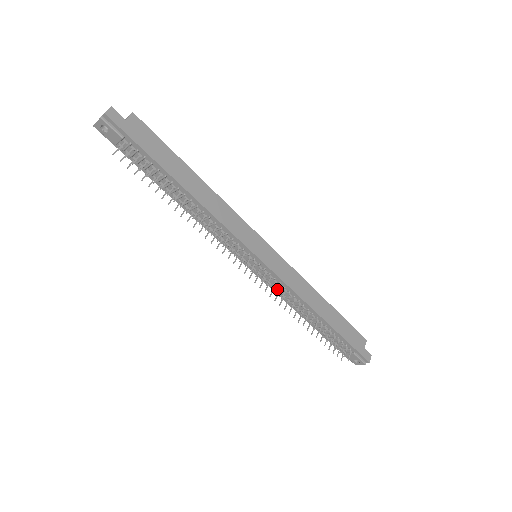
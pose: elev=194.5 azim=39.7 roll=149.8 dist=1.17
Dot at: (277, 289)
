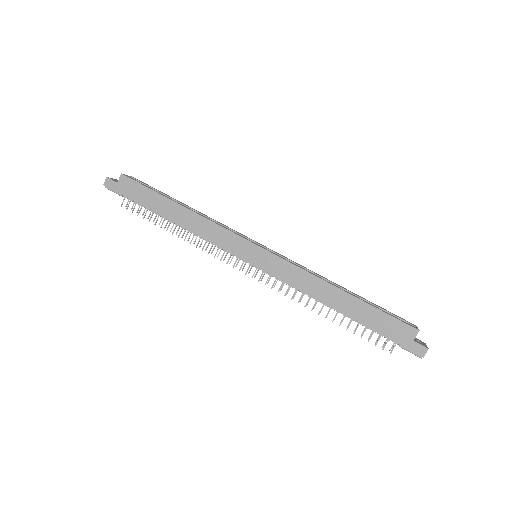
Dot at: occluded
